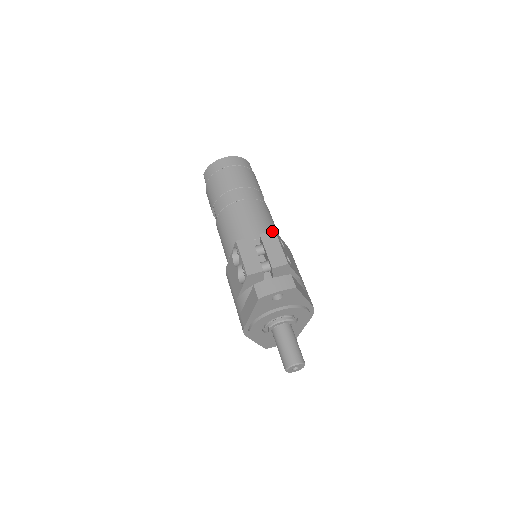
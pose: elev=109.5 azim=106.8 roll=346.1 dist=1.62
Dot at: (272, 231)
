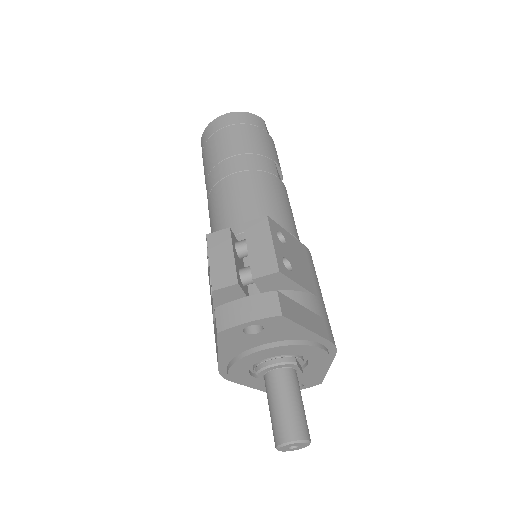
Dot at: (262, 217)
